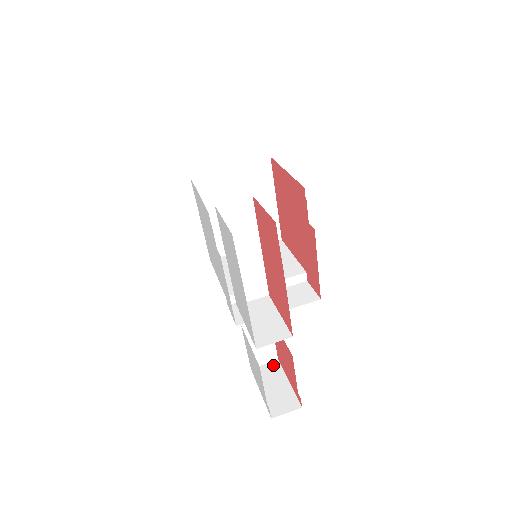
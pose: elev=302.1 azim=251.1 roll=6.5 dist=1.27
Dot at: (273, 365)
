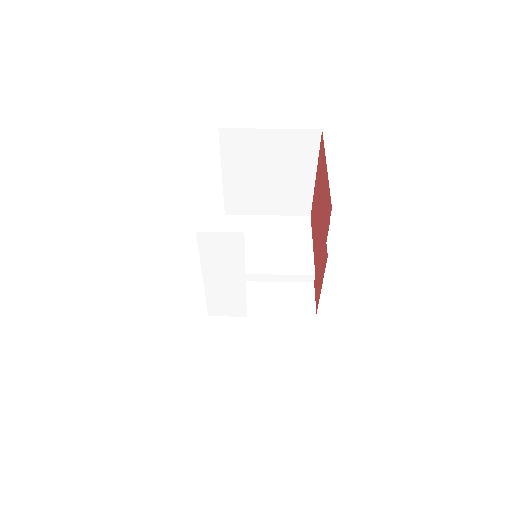
Dot at: occluded
